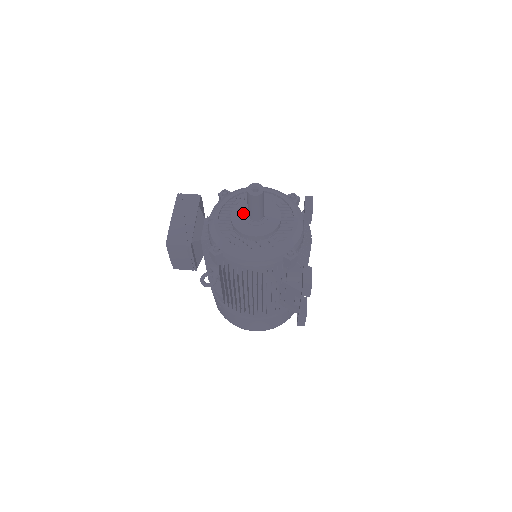
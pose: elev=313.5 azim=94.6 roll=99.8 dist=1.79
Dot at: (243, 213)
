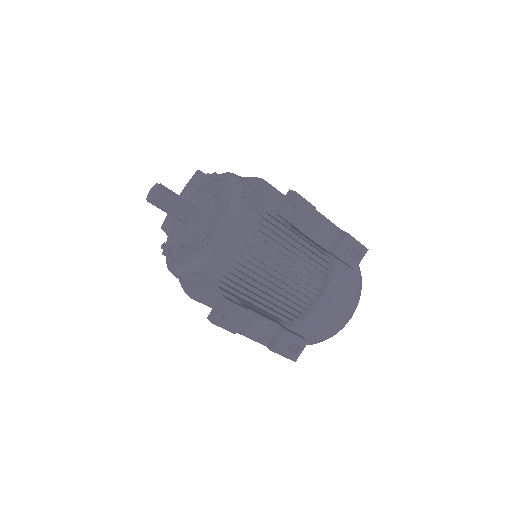
Dot at: occluded
